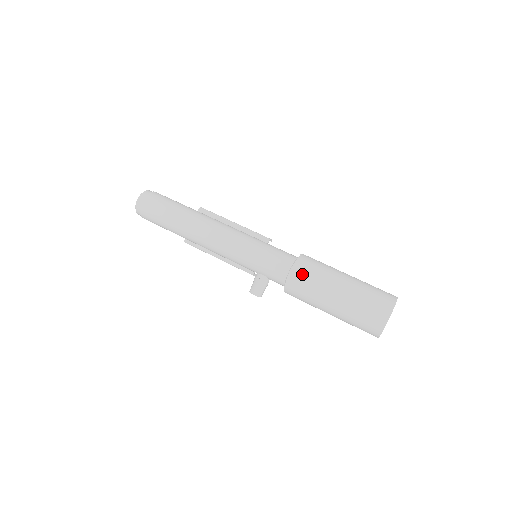
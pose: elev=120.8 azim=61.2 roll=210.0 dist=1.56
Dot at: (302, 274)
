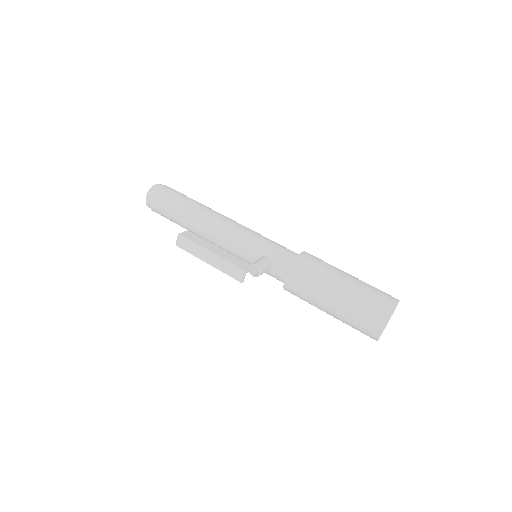
Dot at: (313, 257)
